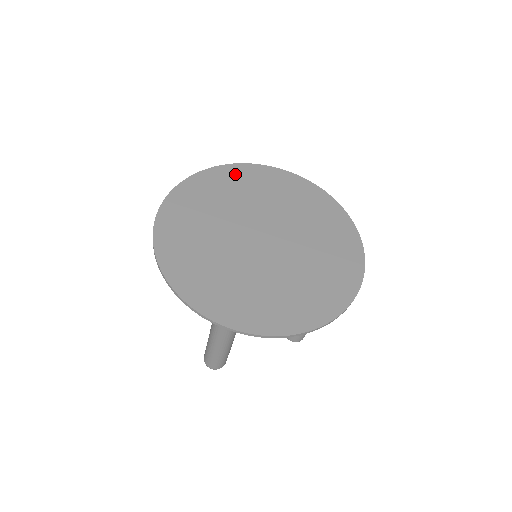
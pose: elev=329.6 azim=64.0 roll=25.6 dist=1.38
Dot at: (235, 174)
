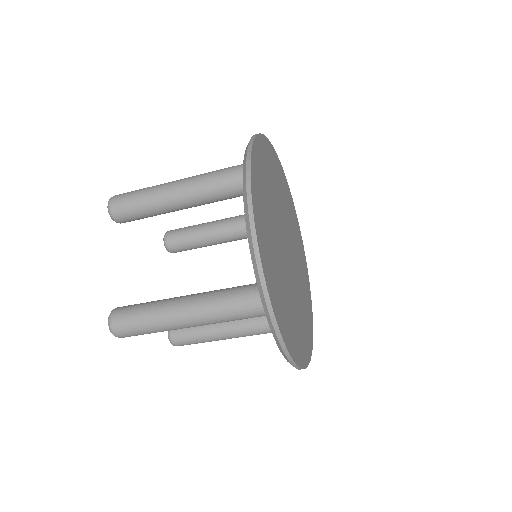
Dot at: (278, 166)
